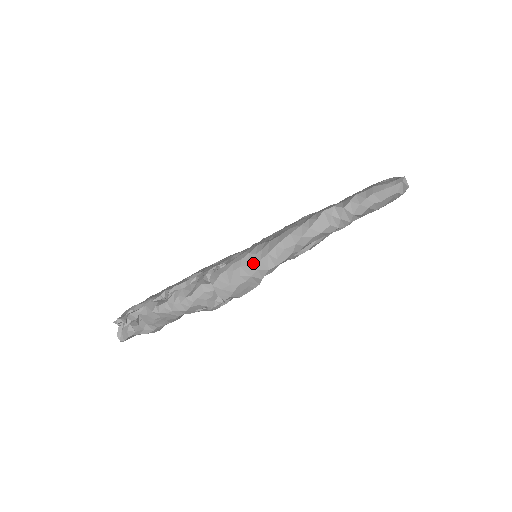
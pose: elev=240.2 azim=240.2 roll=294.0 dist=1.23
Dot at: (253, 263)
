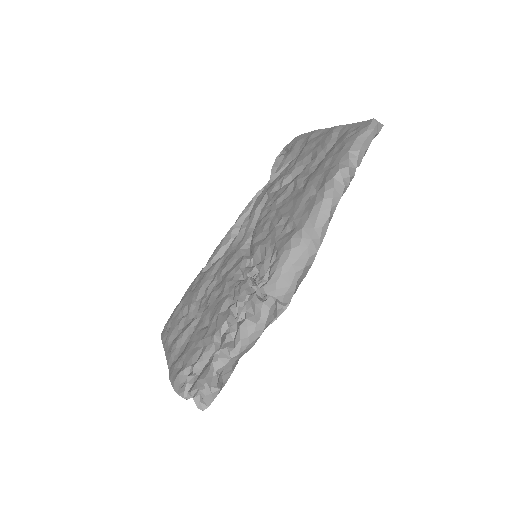
Dot at: (302, 254)
